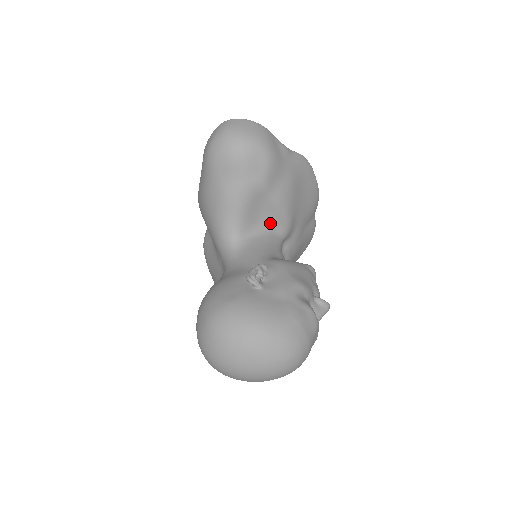
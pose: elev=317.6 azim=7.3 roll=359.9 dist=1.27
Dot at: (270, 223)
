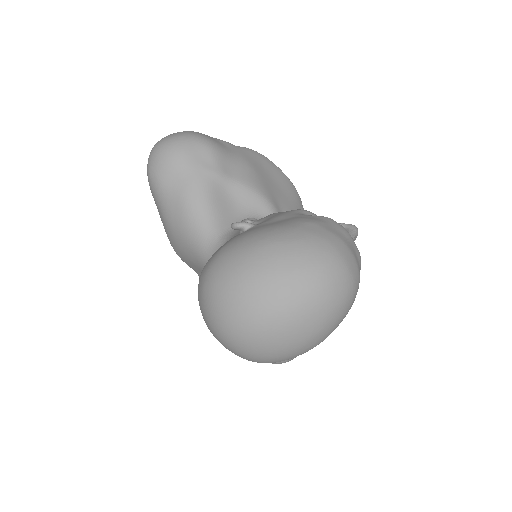
Dot at: (250, 212)
